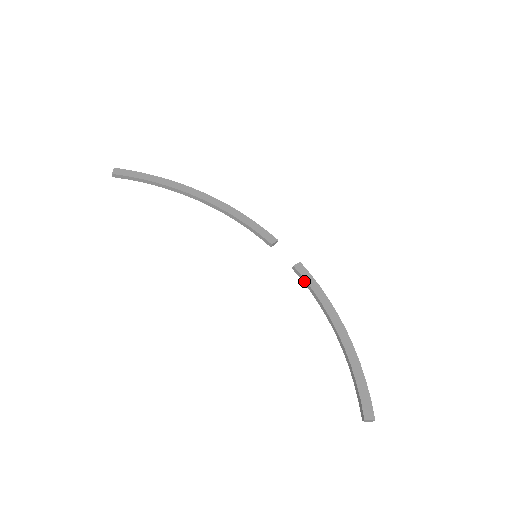
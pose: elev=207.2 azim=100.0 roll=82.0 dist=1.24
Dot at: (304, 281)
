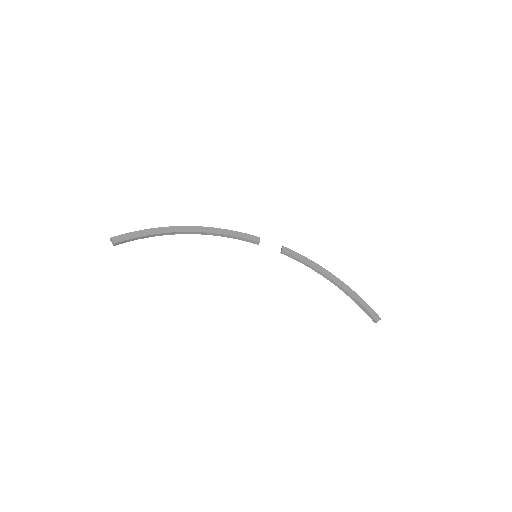
Dot at: (293, 258)
